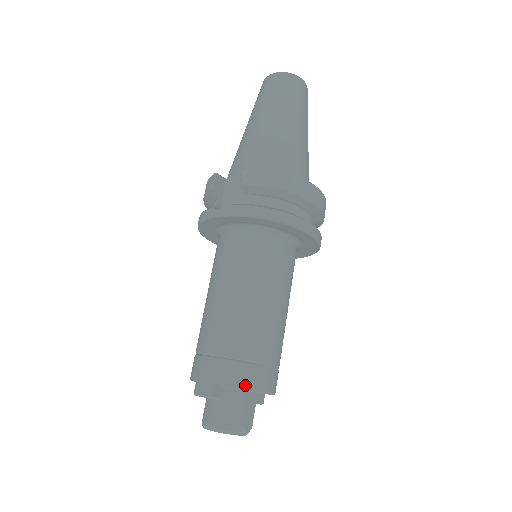
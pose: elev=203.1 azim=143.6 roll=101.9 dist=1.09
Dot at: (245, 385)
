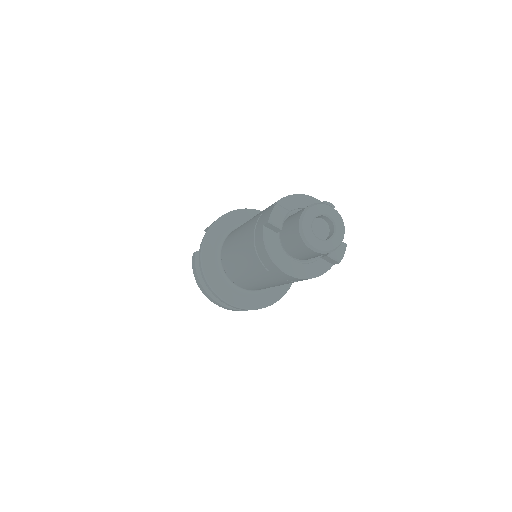
Dot at: (294, 195)
